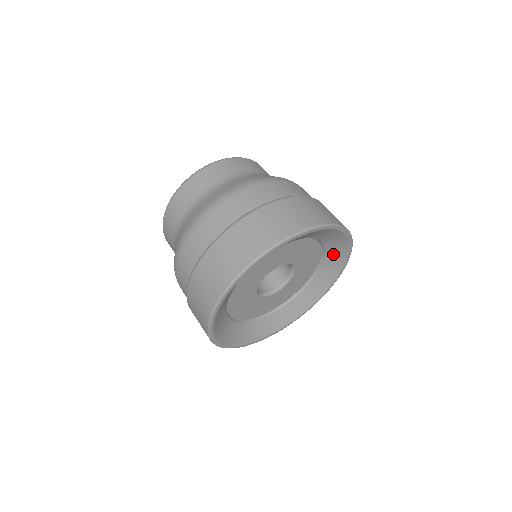
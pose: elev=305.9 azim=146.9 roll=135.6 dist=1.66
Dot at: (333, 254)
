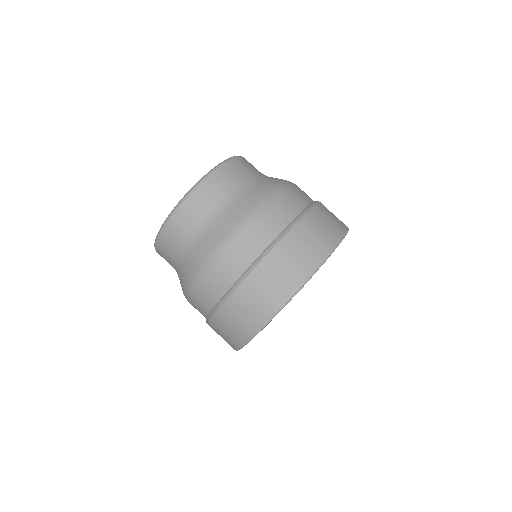
Dot at: occluded
